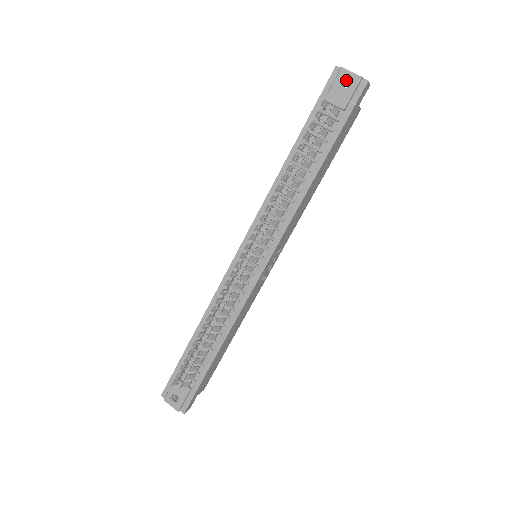
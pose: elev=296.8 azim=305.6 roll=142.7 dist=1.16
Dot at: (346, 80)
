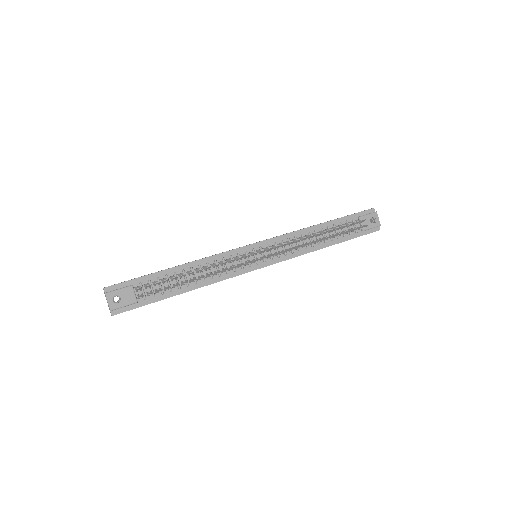
Dot at: (372, 219)
